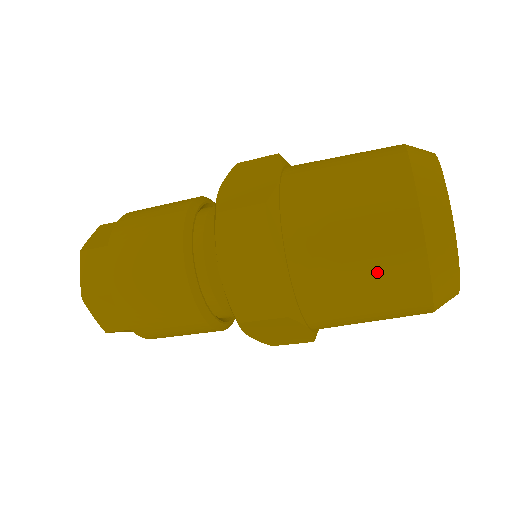
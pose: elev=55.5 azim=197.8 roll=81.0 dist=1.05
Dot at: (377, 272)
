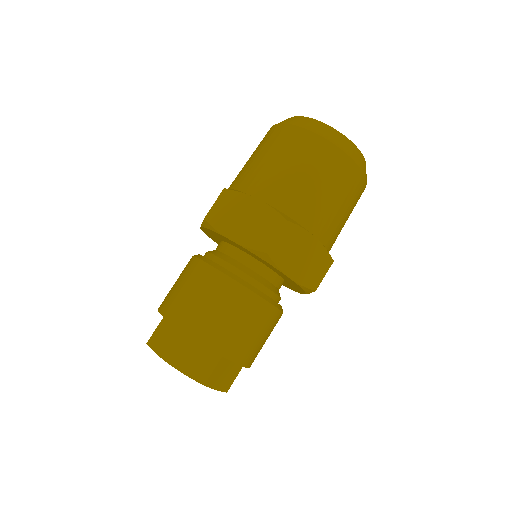
Dot at: (305, 162)
